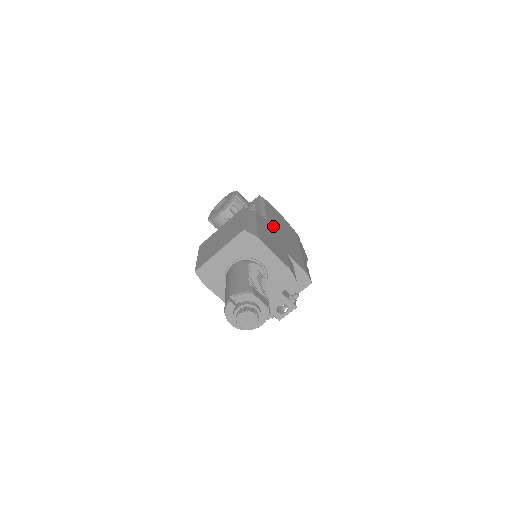
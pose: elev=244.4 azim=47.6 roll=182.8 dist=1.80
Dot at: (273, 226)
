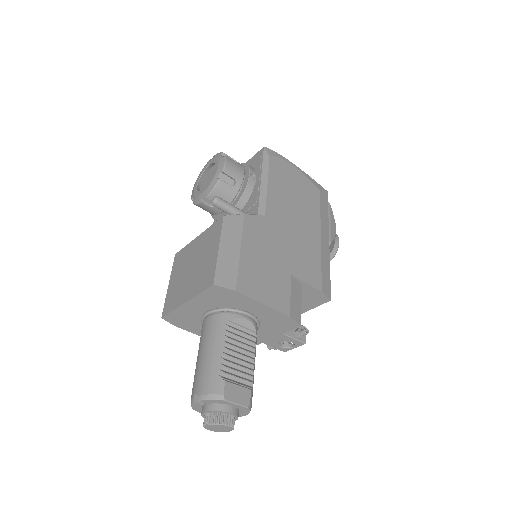
Dot at: (275, 222)
